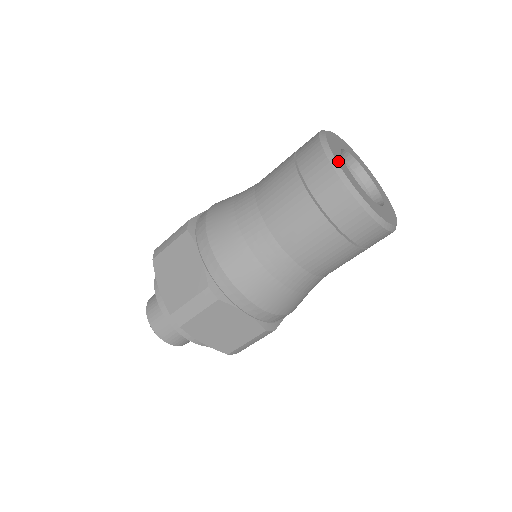
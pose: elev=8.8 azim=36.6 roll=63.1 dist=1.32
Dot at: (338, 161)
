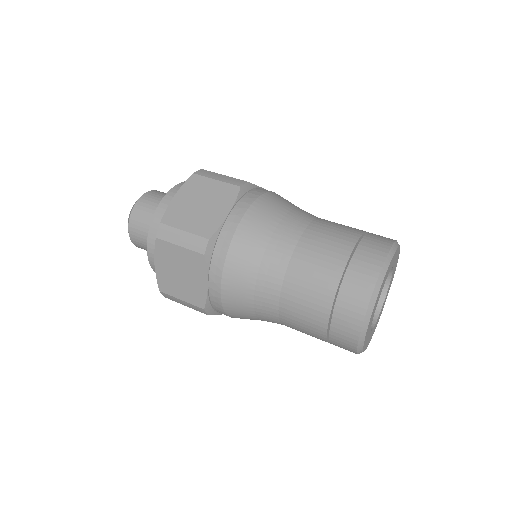
Dot at: (368, 328)
